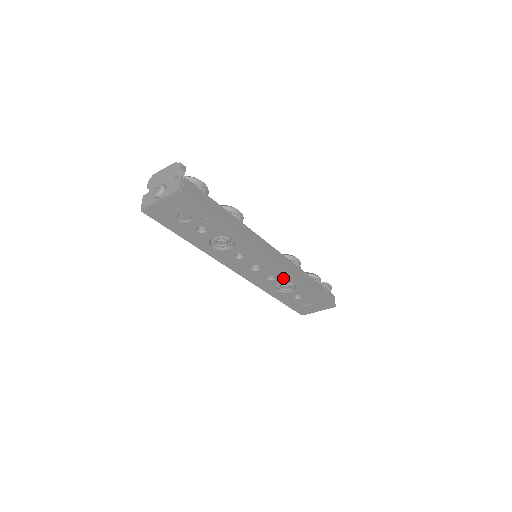
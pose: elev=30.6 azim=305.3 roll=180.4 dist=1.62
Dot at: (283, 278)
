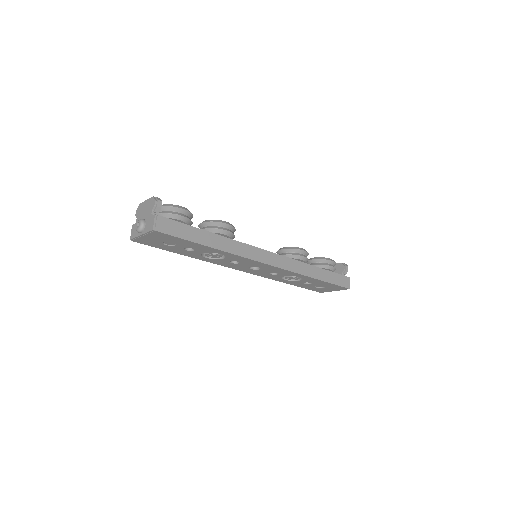
Dot at: (285, 274)
